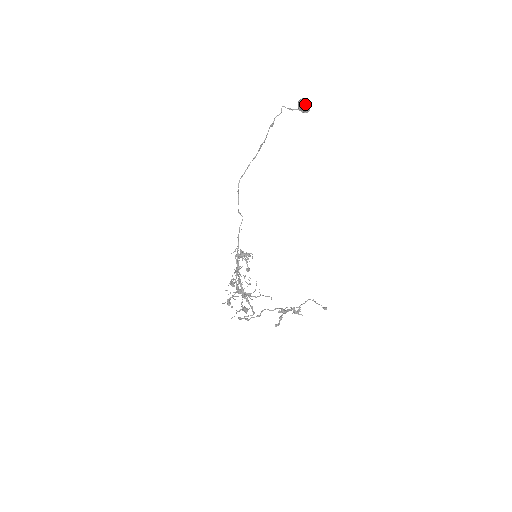
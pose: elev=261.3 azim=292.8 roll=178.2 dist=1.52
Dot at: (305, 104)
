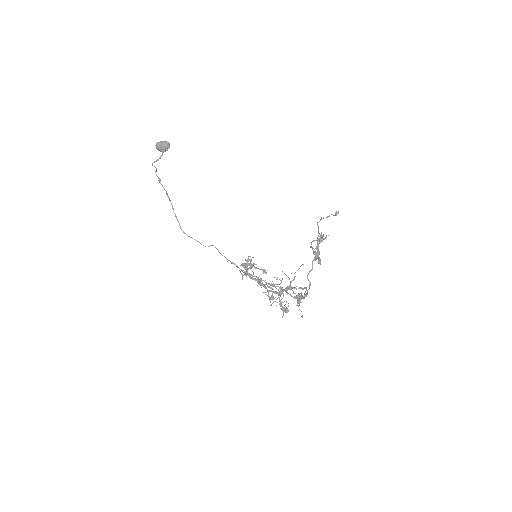
Dot at: (161, 144)
